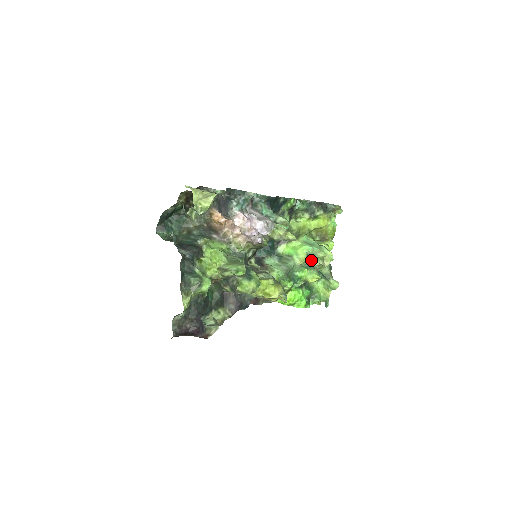
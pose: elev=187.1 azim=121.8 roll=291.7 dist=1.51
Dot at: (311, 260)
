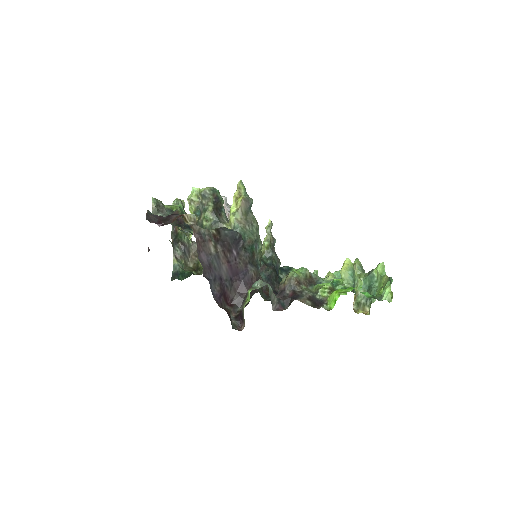
Dot at: occluded
